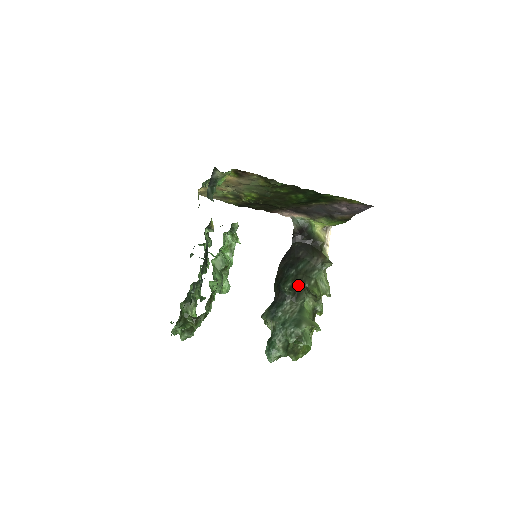
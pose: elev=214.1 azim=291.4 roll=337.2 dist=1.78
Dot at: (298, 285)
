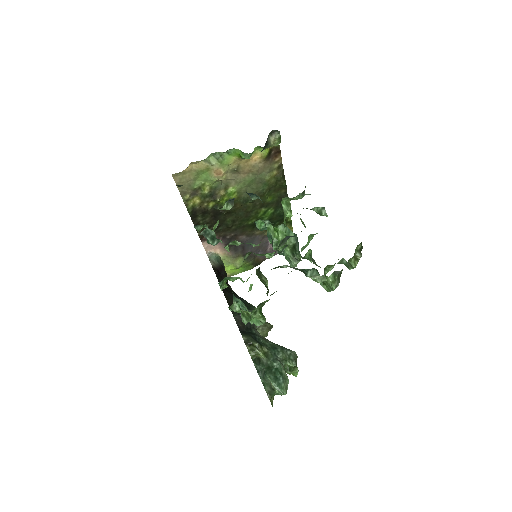
Dot at: occluded
